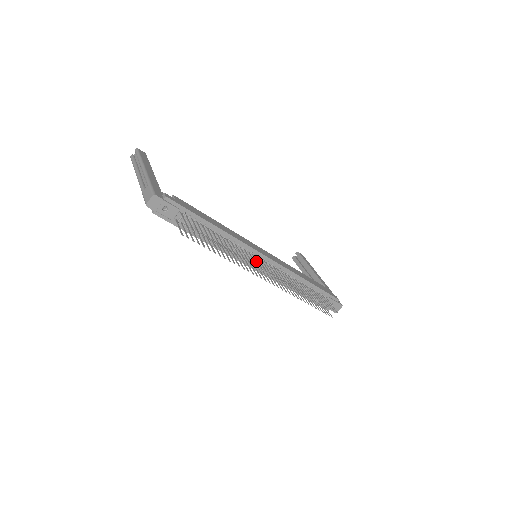
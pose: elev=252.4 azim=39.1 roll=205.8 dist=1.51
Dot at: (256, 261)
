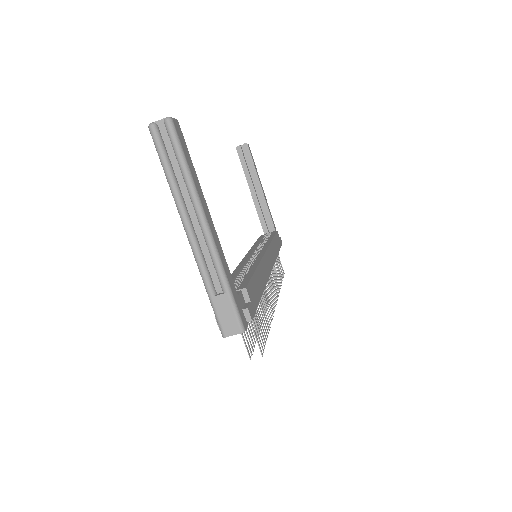
Dot at: (269, 291)
